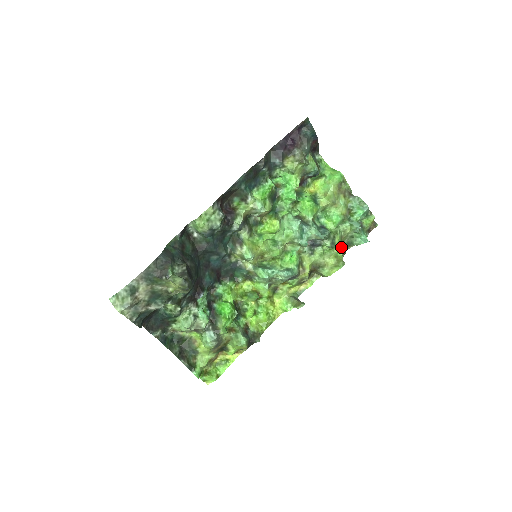
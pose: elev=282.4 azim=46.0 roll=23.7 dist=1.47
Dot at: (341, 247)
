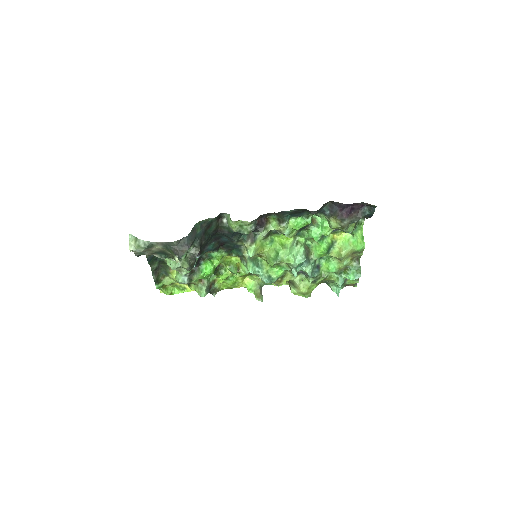
Dot at: occluded
